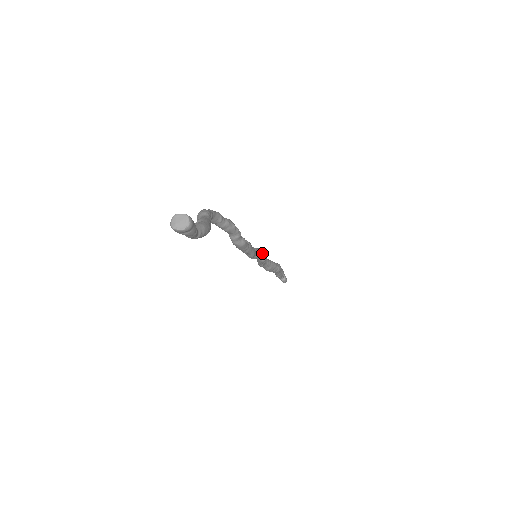
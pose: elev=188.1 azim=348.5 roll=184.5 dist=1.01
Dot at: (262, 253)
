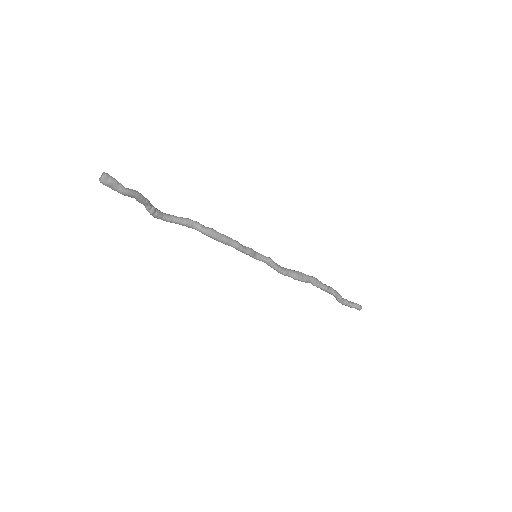
Dot at: (260, 254)
